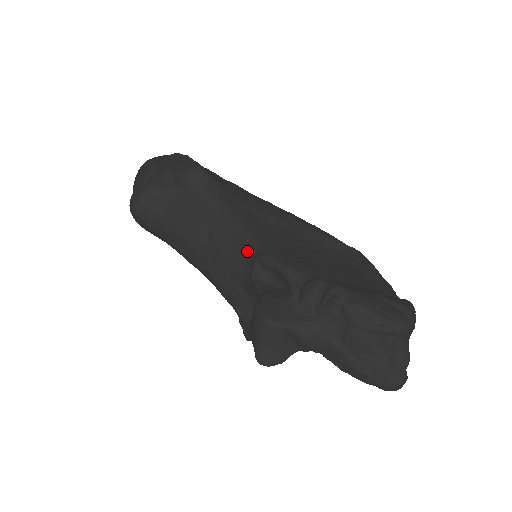
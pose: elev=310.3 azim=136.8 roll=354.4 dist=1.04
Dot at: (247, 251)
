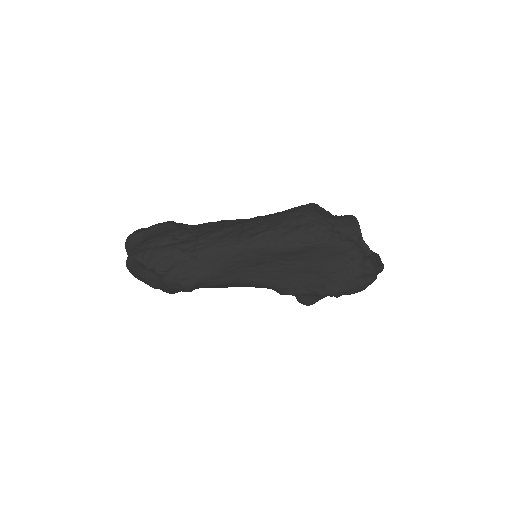
Dot at: occluded
